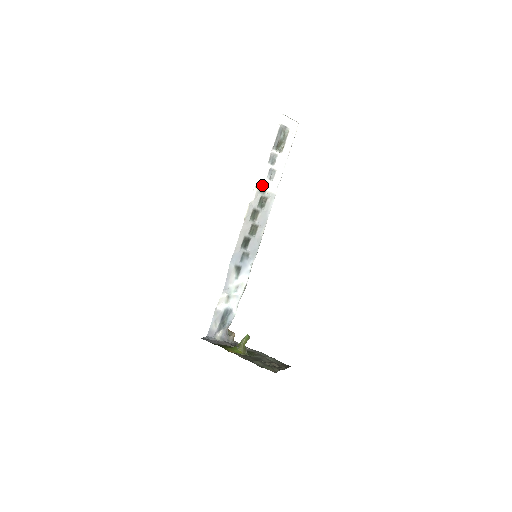
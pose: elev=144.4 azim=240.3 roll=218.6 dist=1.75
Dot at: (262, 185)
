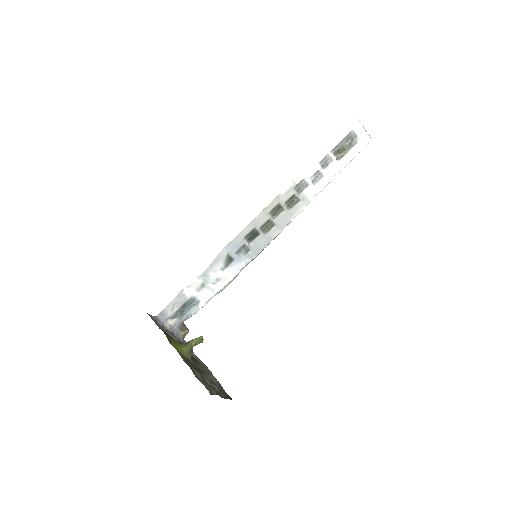
Dot at: (301, 183)
